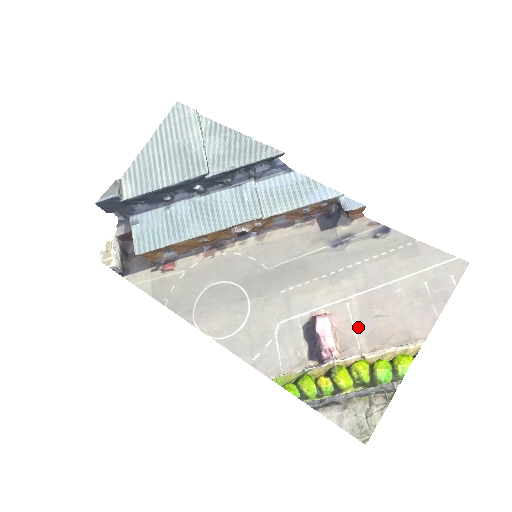
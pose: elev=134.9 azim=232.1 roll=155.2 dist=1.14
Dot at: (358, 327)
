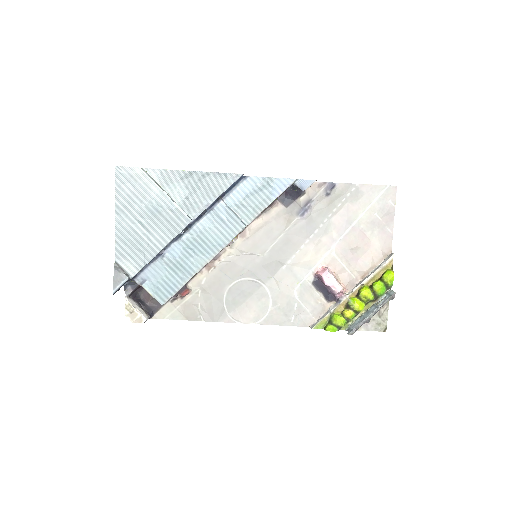
Dot at: (348, 265)
